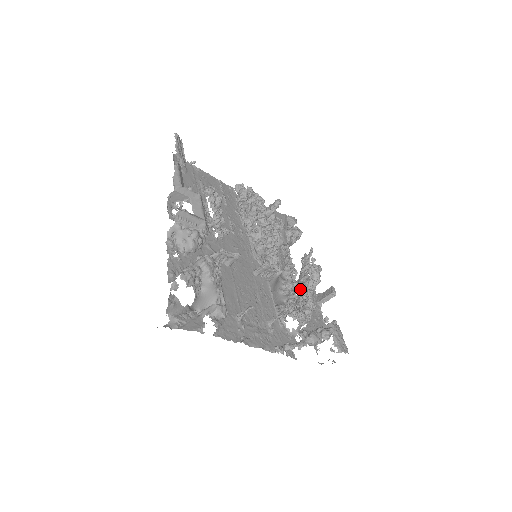
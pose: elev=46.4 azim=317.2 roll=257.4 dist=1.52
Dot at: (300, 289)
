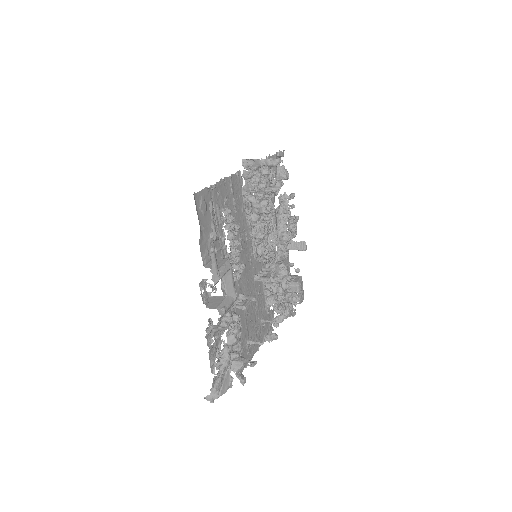
Dot at: (276, 239)
